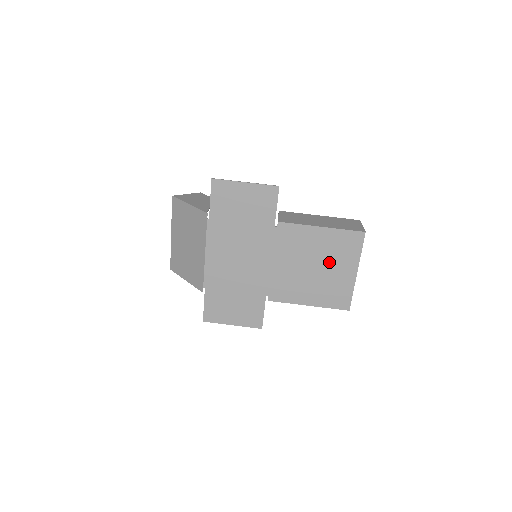
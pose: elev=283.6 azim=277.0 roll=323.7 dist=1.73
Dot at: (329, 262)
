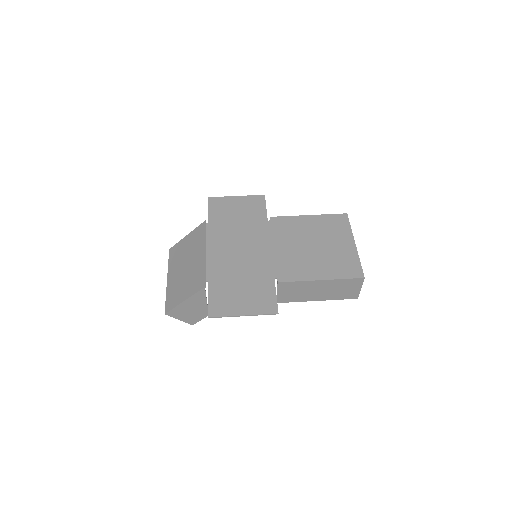
Dot at: (326, 239)
